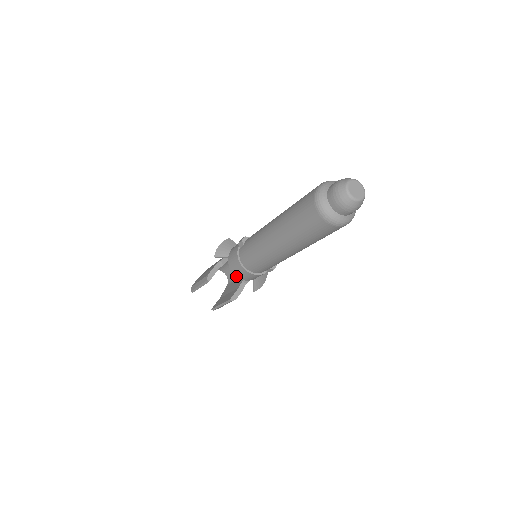
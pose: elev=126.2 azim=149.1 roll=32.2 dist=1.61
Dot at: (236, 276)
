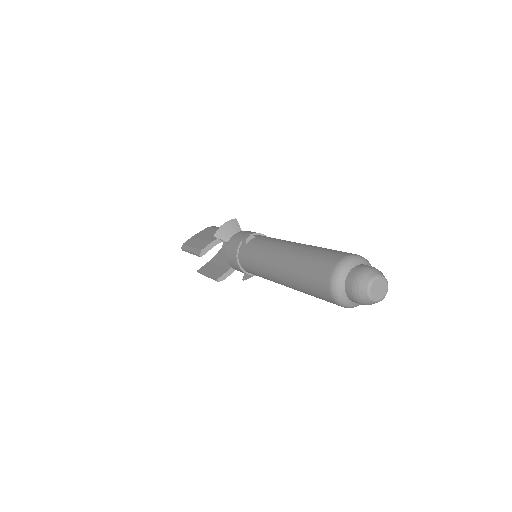
Dot at: (230, 264)
